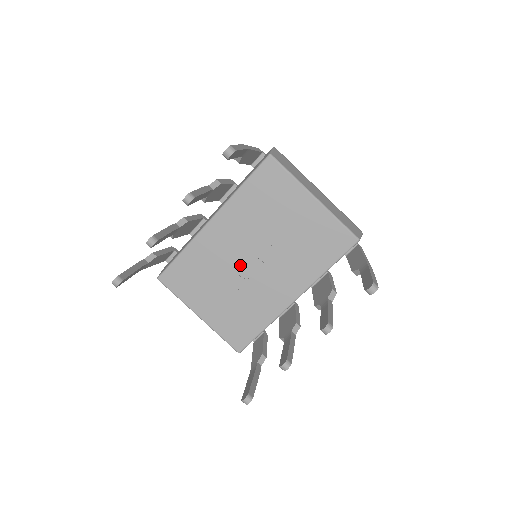
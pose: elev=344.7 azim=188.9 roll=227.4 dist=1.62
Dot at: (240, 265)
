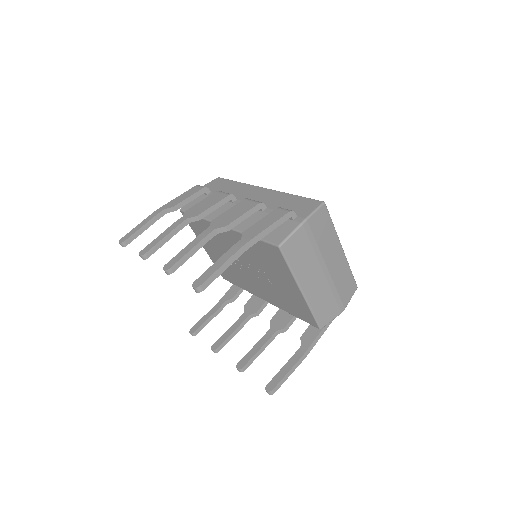
Dot at: occluded
